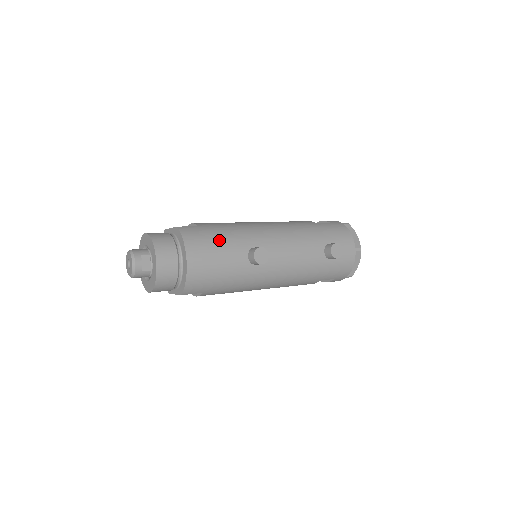
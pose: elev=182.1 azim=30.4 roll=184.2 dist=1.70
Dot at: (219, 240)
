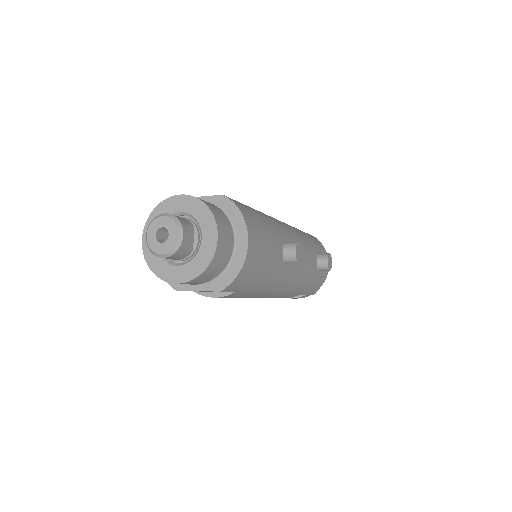
Dot at: (264, 224)
